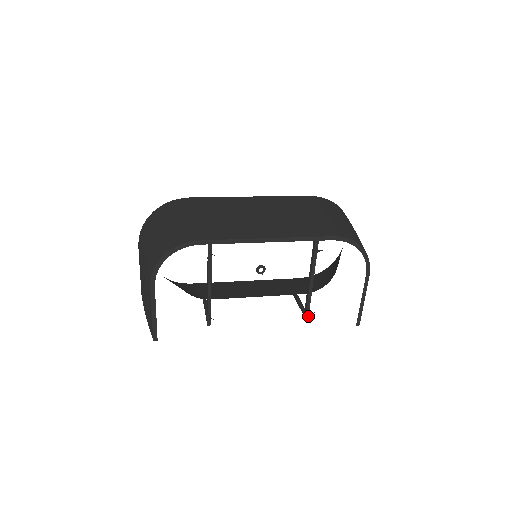
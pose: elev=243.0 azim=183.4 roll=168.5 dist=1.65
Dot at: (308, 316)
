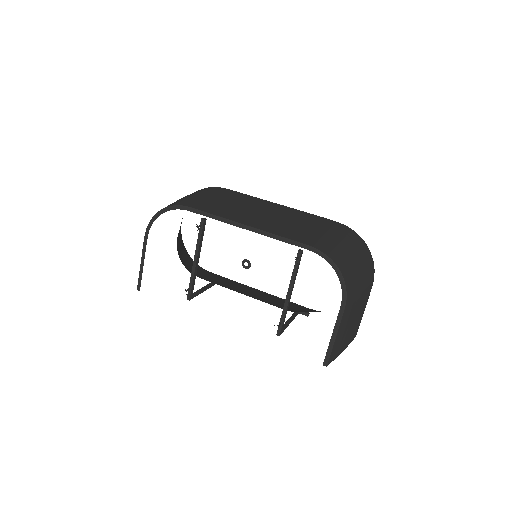
Dot at: (280, 333)
